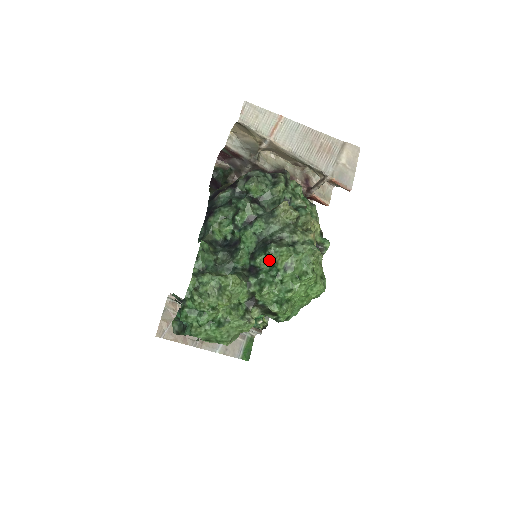
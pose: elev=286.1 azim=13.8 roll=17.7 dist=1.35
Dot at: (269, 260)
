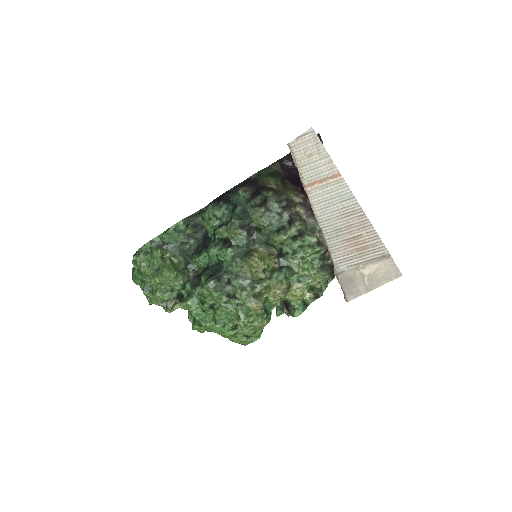
Dot at: occluded
